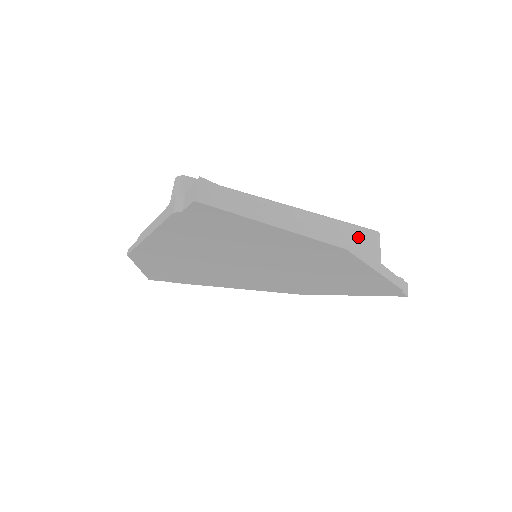
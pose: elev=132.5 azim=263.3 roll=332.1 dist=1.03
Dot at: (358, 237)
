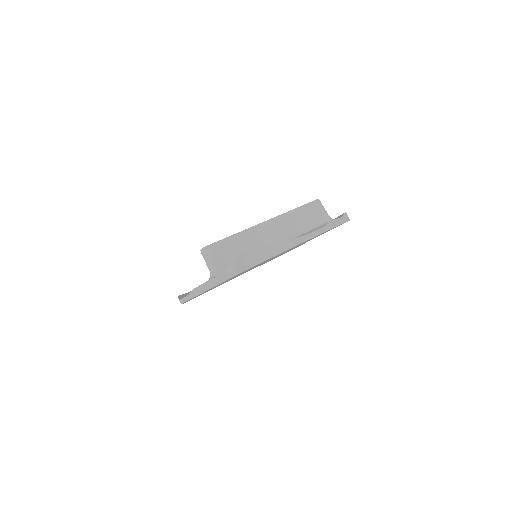
Dot at: (310, 211)
